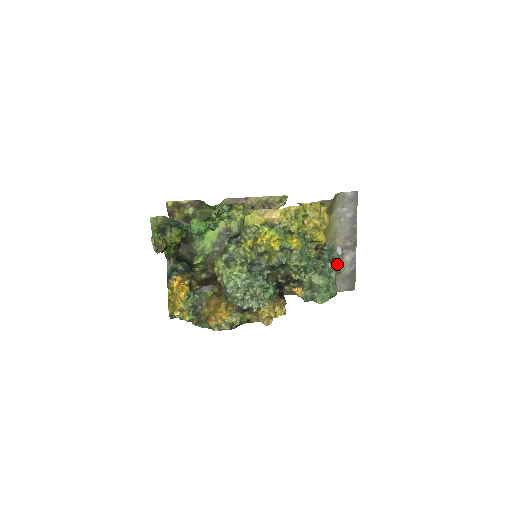
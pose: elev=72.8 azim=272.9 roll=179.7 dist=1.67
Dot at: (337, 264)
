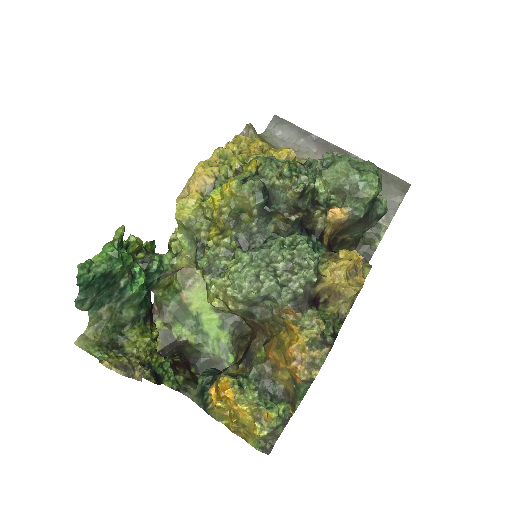
Dot at: occluded
